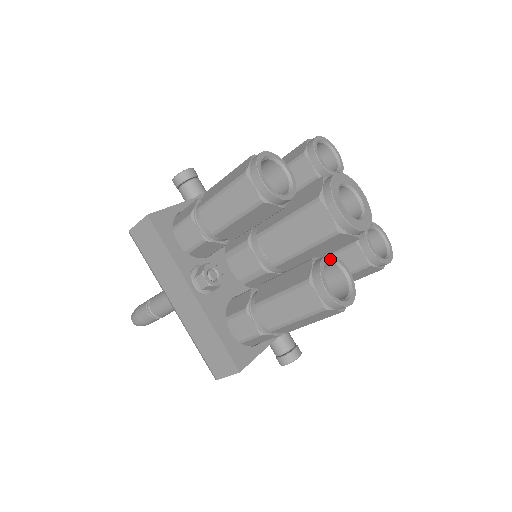
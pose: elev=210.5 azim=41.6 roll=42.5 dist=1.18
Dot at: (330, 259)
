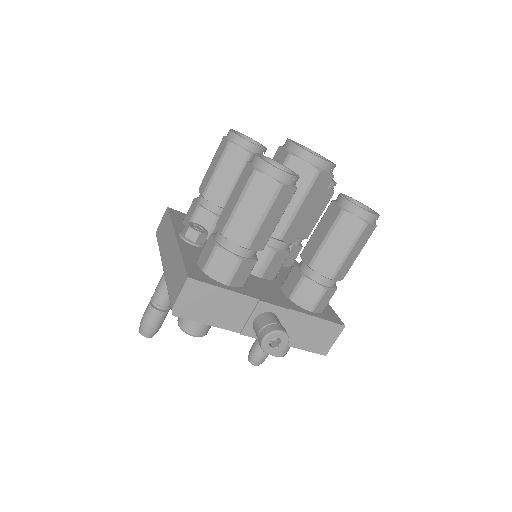
Dot at: (276, 162)
